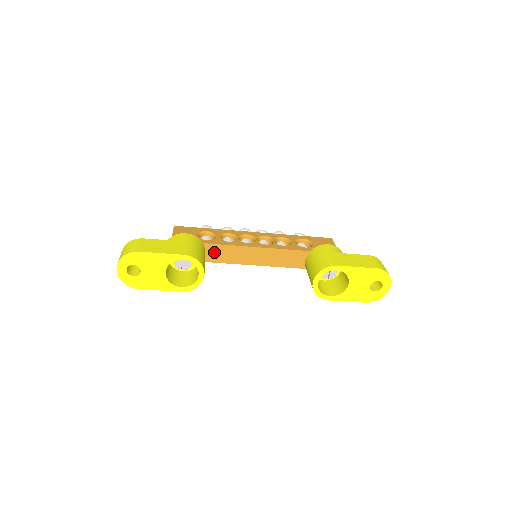
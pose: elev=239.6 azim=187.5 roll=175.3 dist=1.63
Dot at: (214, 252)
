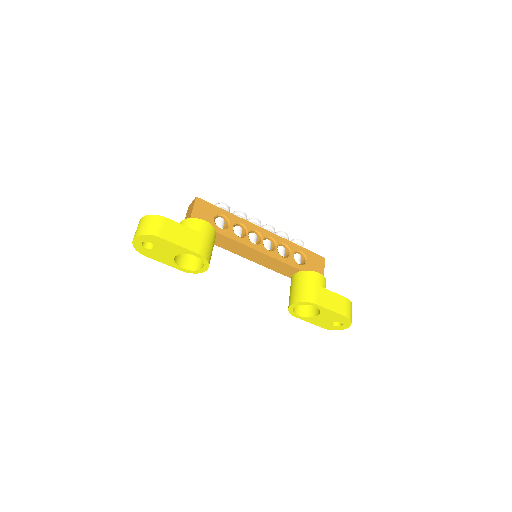
Dot at: (222, 240)
